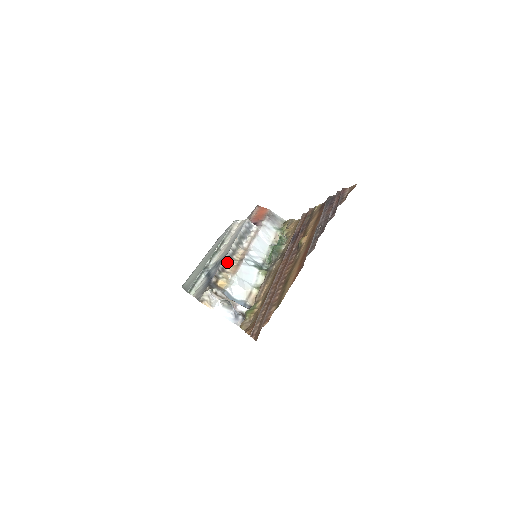
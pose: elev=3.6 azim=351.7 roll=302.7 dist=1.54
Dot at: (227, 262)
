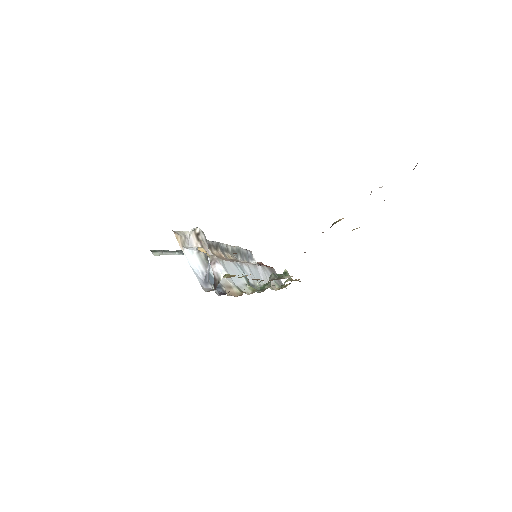
Dot at: (217, 247)
